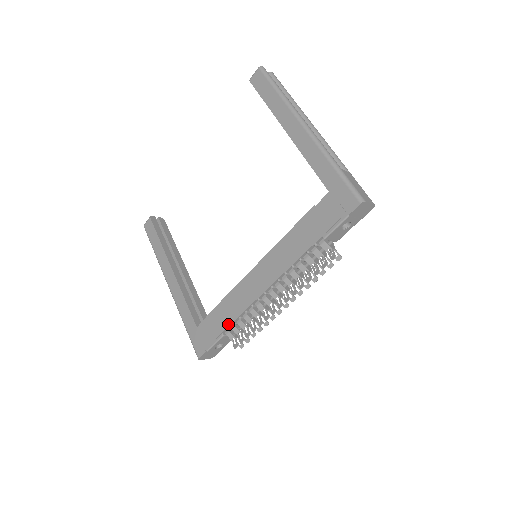
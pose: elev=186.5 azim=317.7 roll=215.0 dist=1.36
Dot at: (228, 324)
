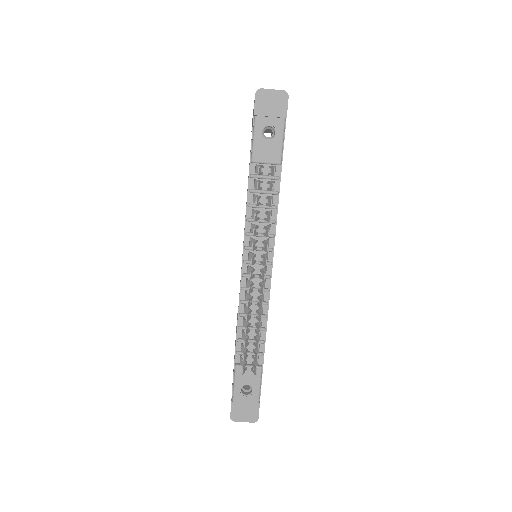
Dot at: (235, 345)
